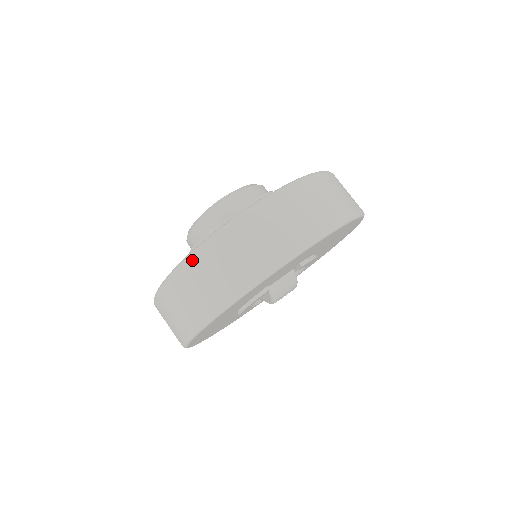
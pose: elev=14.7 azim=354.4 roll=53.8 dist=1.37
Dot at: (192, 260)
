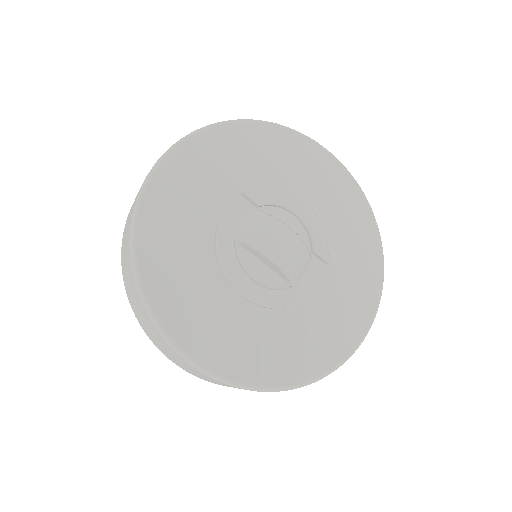
Dot at: (121, 253)
